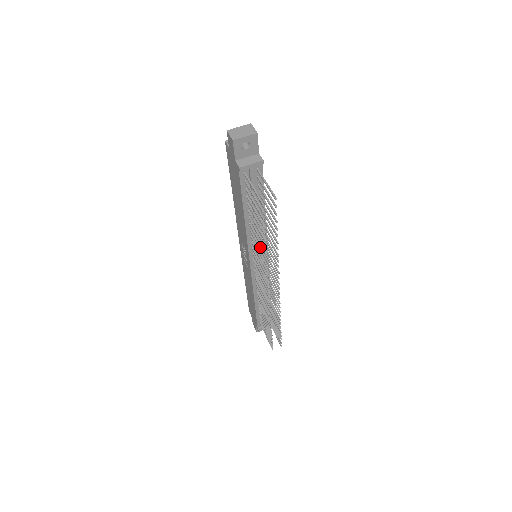
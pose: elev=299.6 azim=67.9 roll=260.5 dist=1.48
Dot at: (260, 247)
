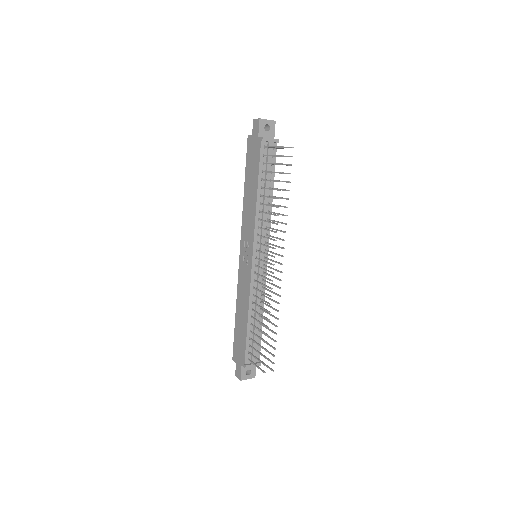
Dot at: (270, 213)
